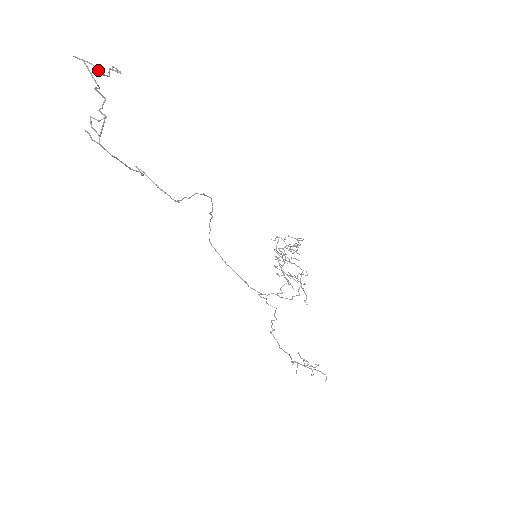
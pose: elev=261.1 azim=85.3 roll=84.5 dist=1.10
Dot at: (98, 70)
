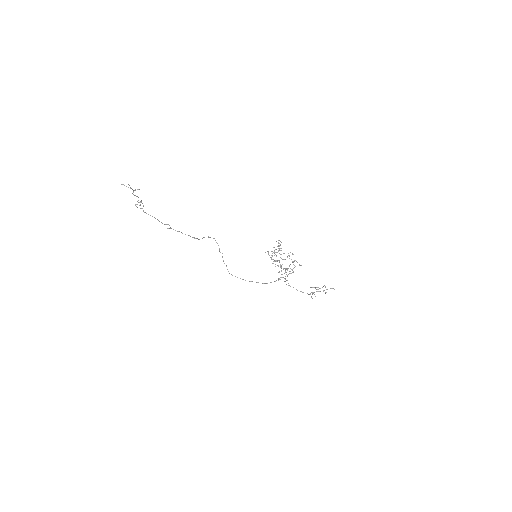
Dot at: (130, 187)
